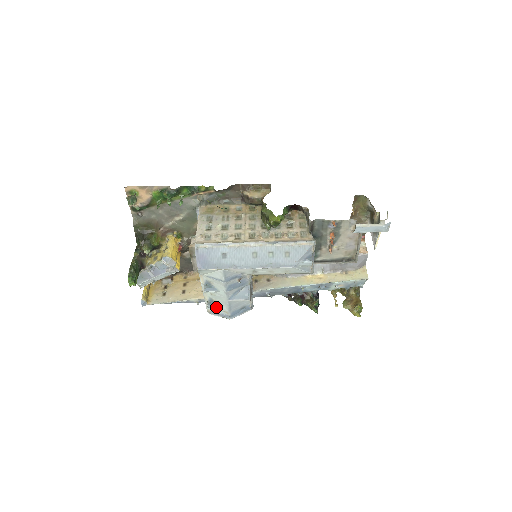
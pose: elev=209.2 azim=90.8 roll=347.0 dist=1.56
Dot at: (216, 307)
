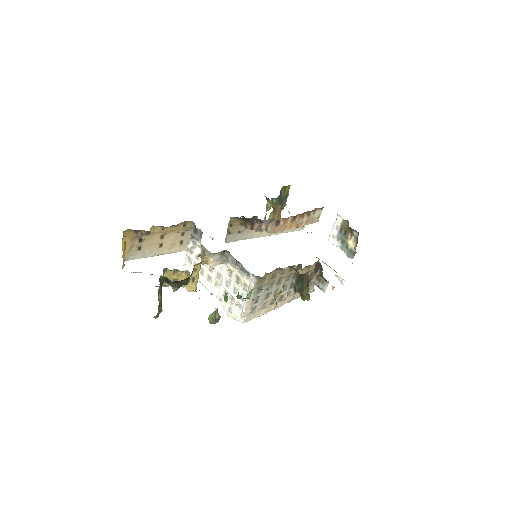
Dot at: occluded
